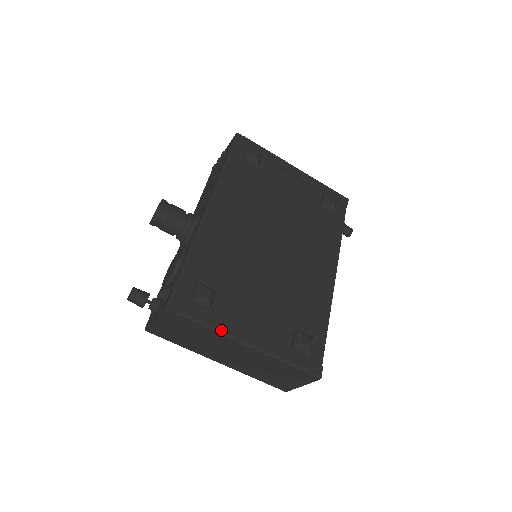
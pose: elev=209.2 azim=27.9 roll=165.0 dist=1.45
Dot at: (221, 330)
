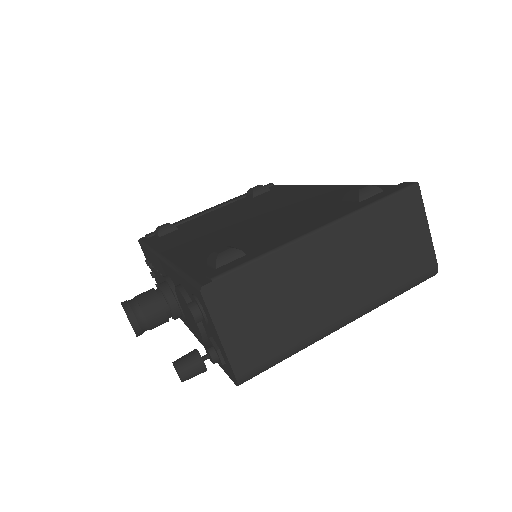
Dot at: (276, 247)
